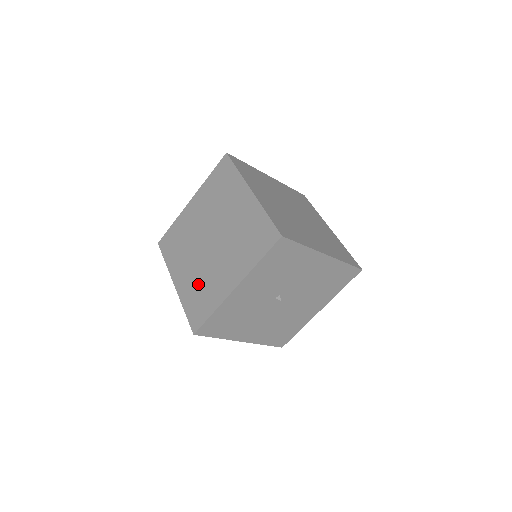
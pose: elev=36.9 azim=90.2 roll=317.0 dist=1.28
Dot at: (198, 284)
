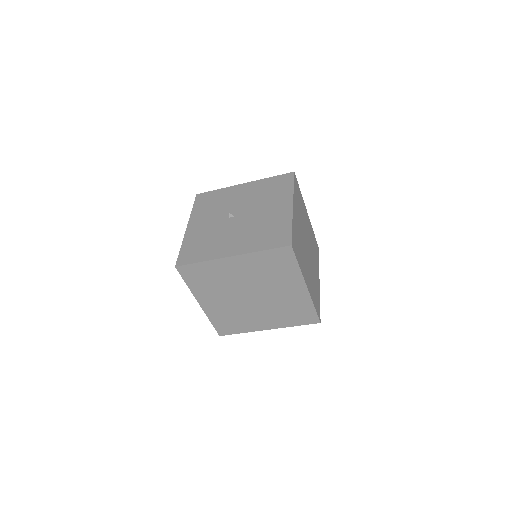
Dot at: occluded
